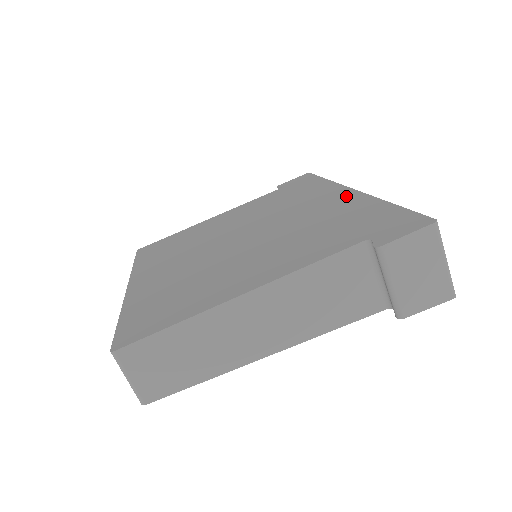
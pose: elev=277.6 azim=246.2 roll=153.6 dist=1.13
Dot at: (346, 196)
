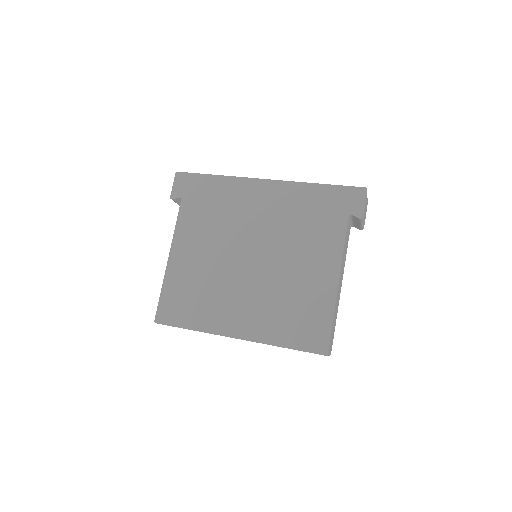
Dot at: (274, 188)
